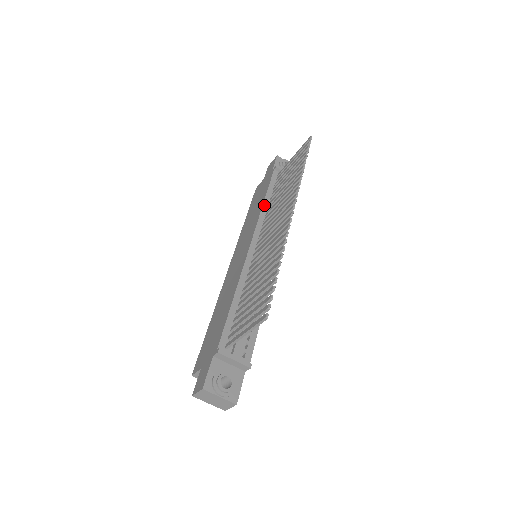
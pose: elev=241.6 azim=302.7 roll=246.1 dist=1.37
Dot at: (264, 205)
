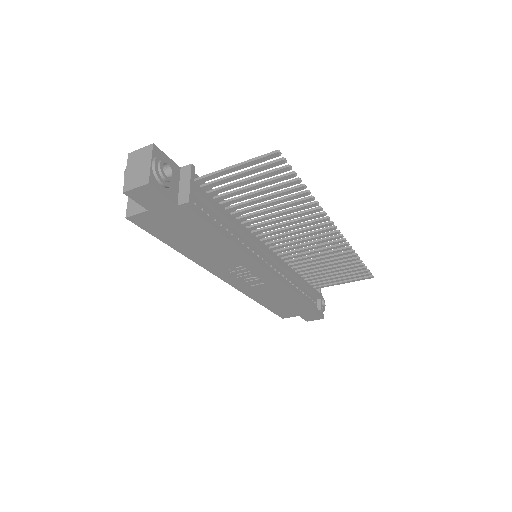
Dot at: occluded
